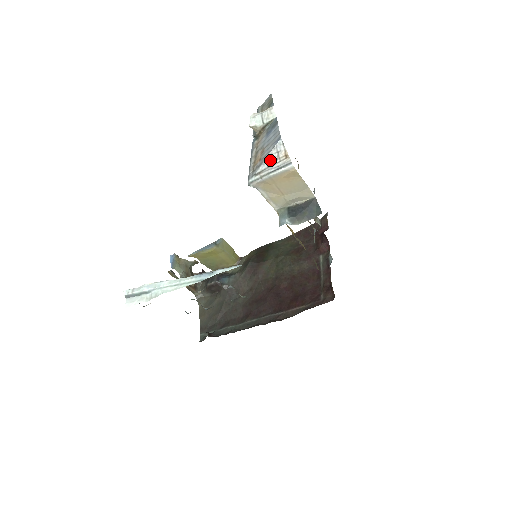
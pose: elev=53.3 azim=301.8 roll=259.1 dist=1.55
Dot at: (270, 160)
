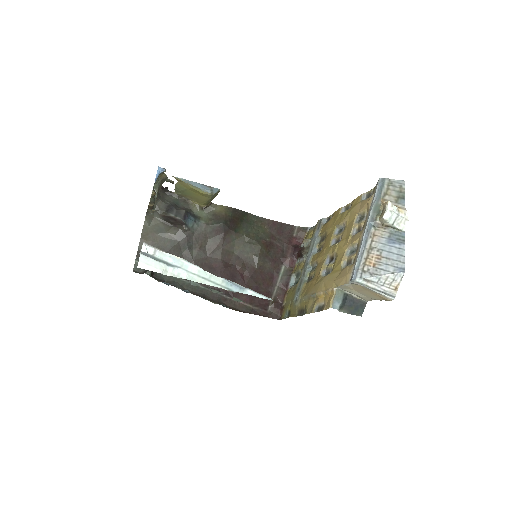
Dot at: (384, 280)
